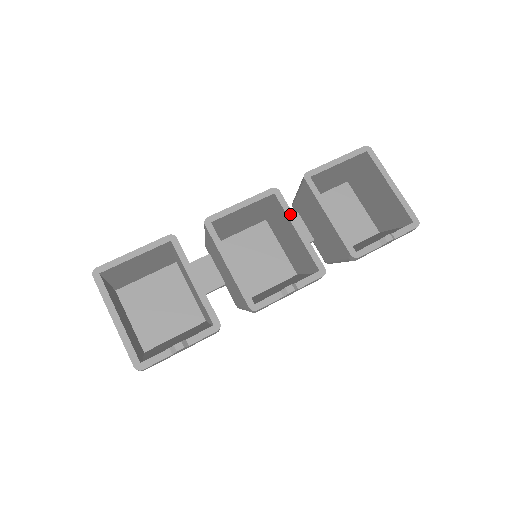
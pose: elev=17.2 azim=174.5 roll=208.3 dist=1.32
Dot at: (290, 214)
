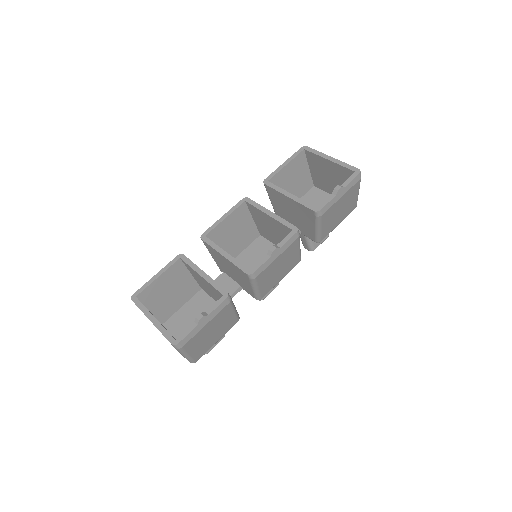
Dot at: (260, 207)
